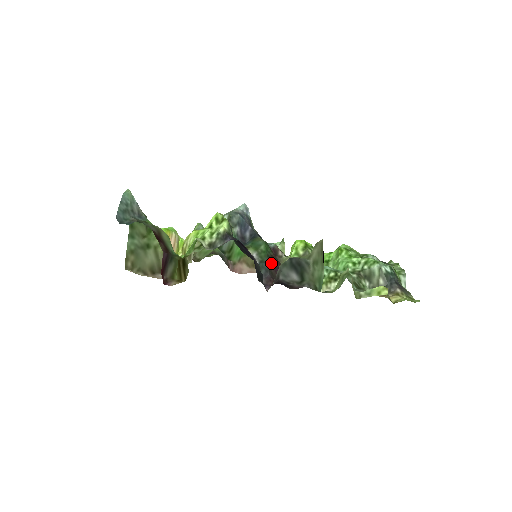
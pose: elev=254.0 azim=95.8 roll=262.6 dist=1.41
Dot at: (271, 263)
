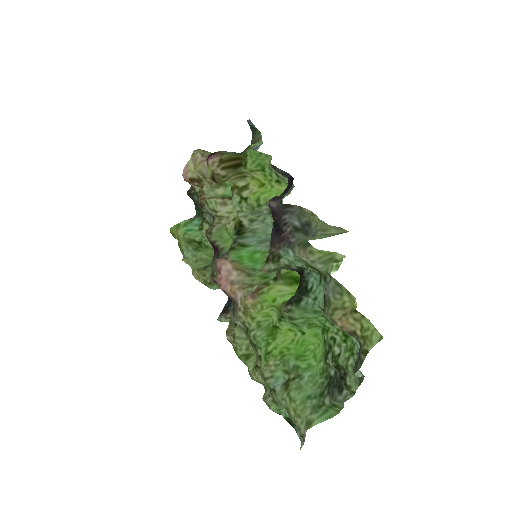
Dot at: occluded
